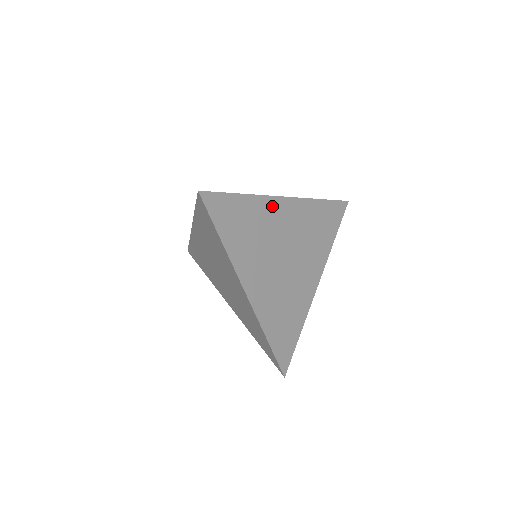
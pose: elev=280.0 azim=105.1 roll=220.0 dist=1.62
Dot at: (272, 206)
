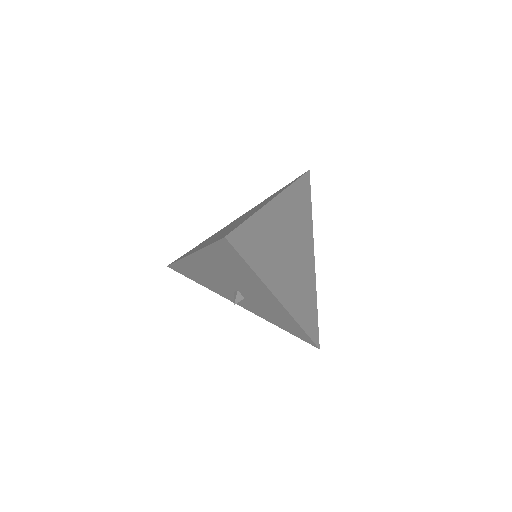
Dot at: (310, 240)
